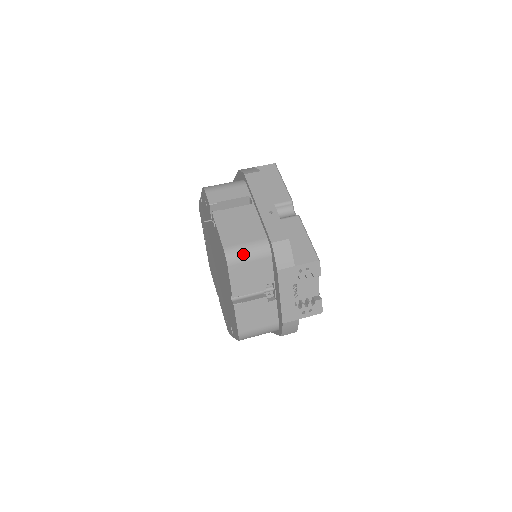
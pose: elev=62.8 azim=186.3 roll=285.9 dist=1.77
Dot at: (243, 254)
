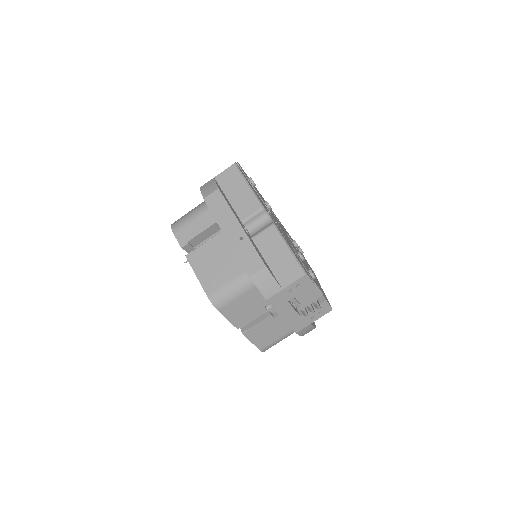
Dot at: (228, 295)
